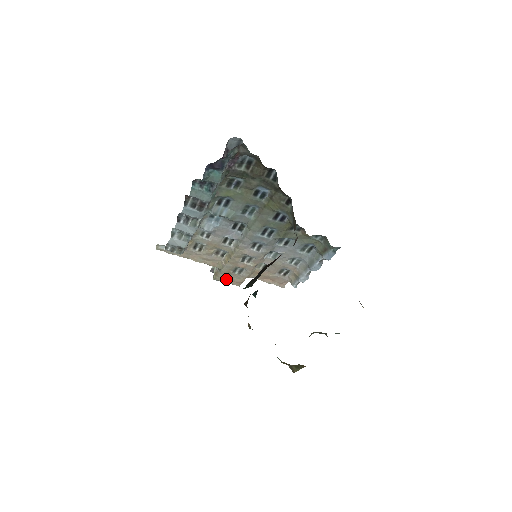
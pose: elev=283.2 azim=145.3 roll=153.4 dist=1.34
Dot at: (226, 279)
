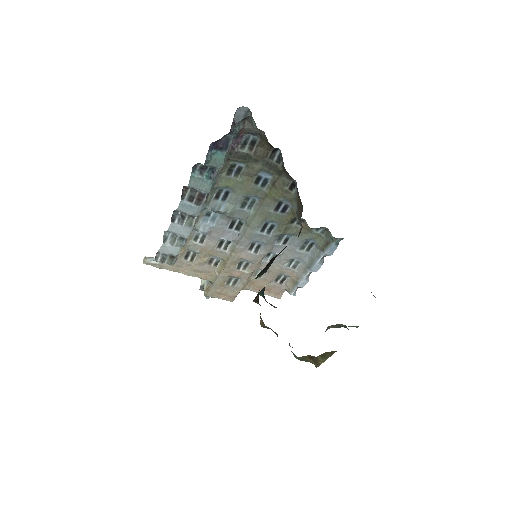
Dot at: (219, 294)
